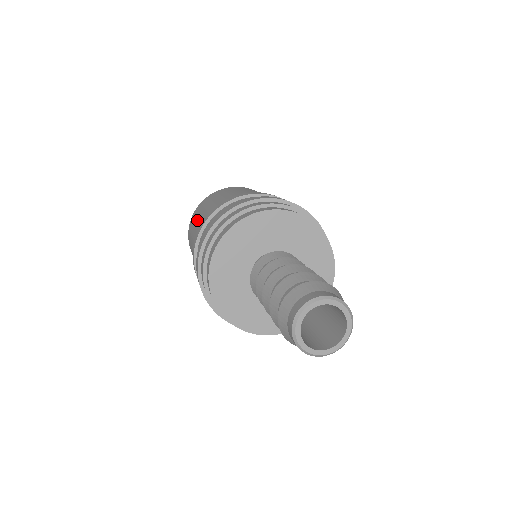
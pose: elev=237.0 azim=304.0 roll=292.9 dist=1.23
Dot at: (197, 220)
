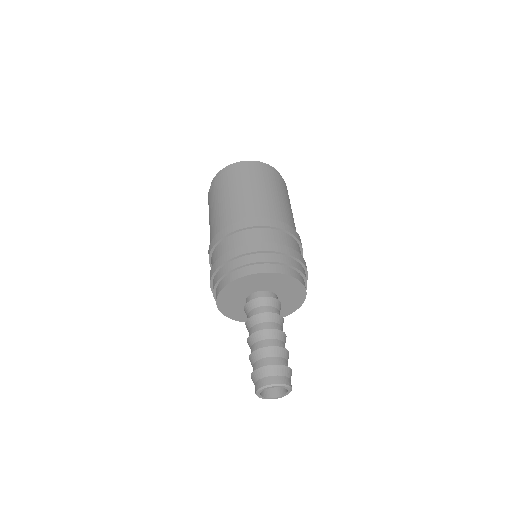
Dot at: occluded
